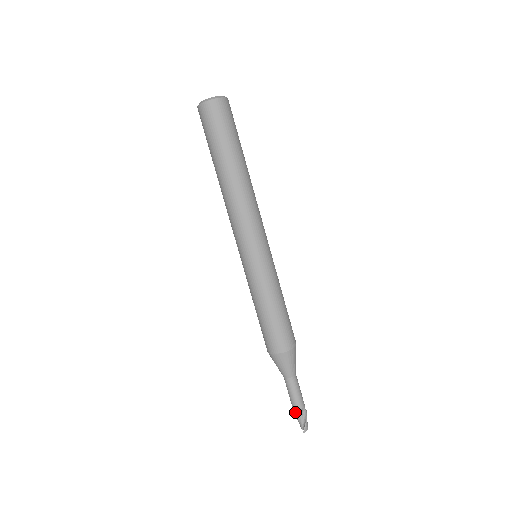
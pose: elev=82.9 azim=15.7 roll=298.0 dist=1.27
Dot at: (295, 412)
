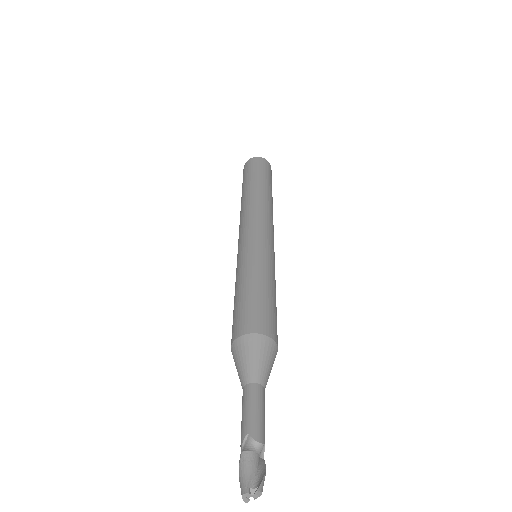
Dot at: (248, 448)
